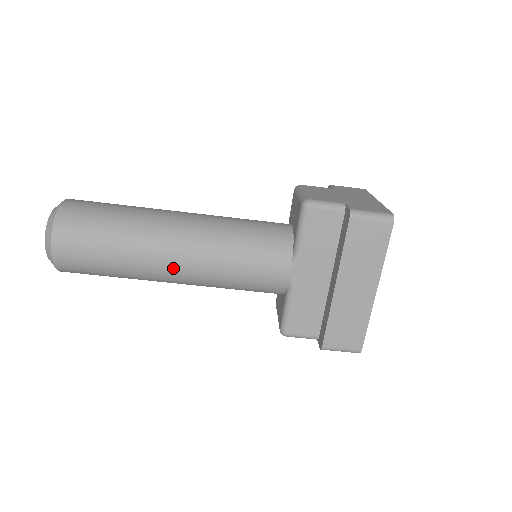
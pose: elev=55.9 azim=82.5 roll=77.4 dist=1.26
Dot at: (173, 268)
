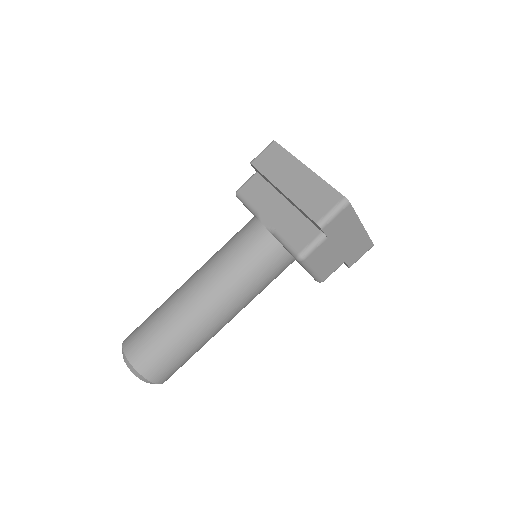
Dot at: (196, 294)
